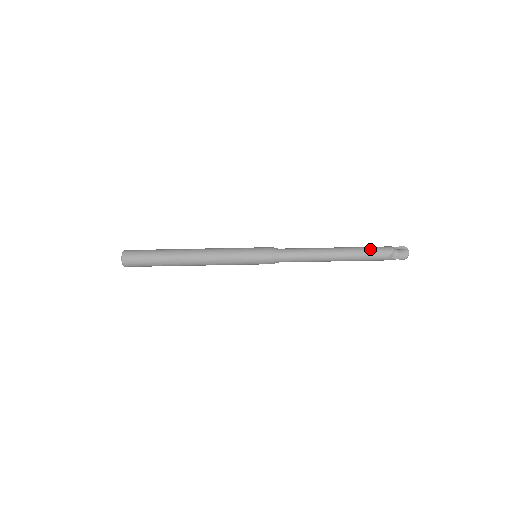
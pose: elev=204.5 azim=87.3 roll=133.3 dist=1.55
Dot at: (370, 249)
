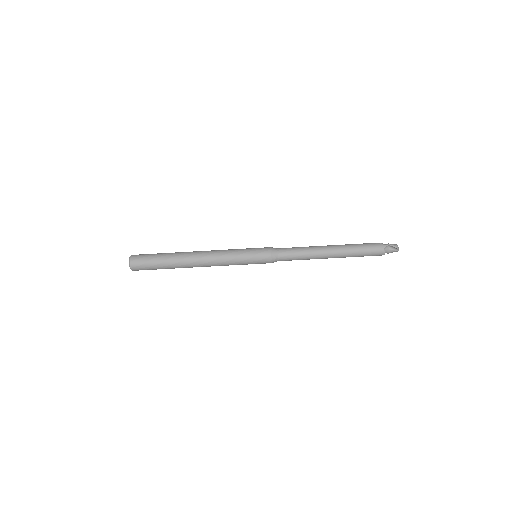
Dot at: occluded
